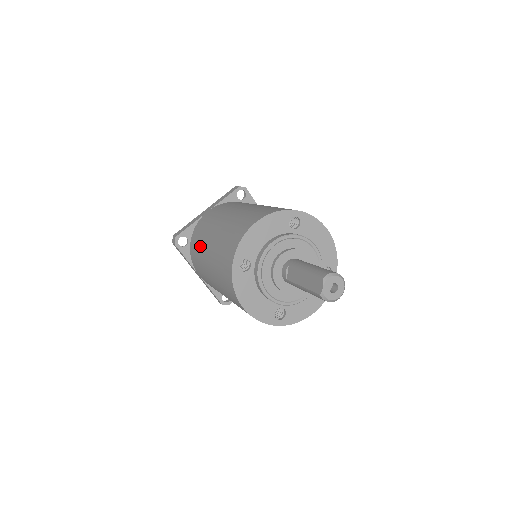
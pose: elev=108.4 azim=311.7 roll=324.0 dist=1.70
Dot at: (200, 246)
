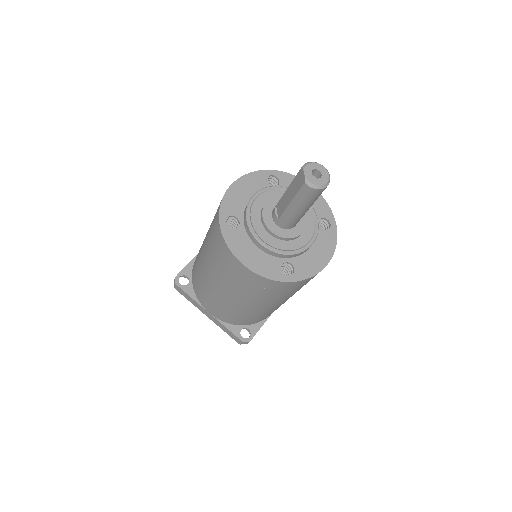
Dot at: (198, 265)
